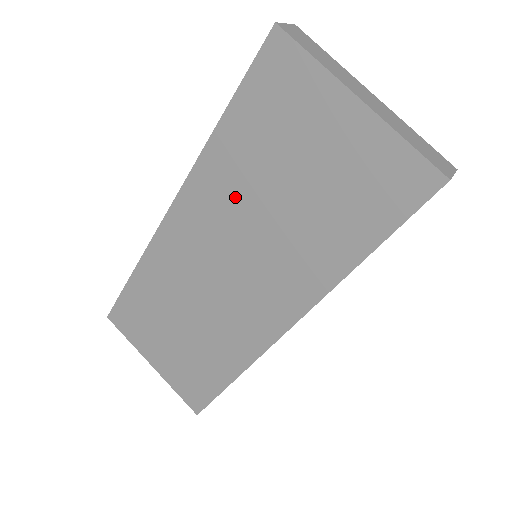
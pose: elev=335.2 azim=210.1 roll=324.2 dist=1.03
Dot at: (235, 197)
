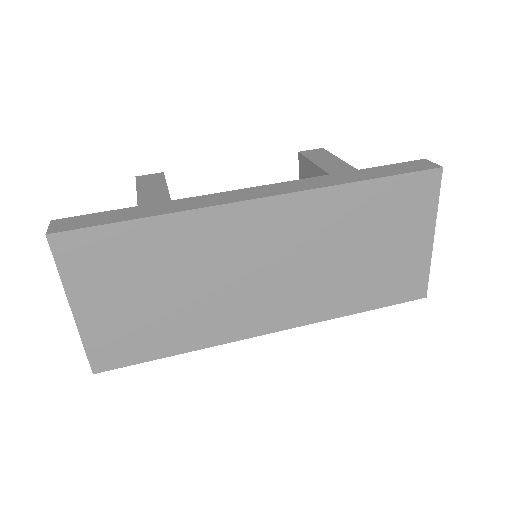
Dot at: (327, 231)
